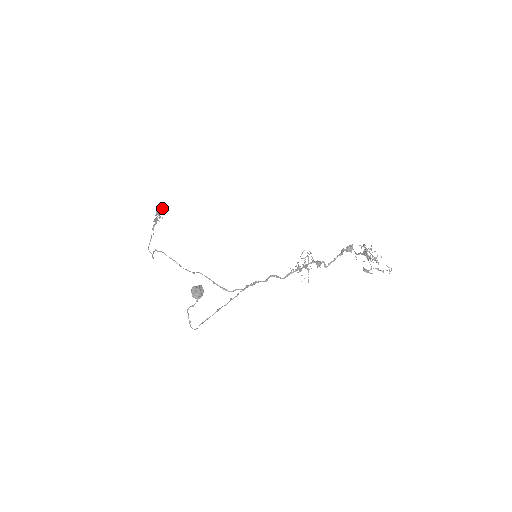
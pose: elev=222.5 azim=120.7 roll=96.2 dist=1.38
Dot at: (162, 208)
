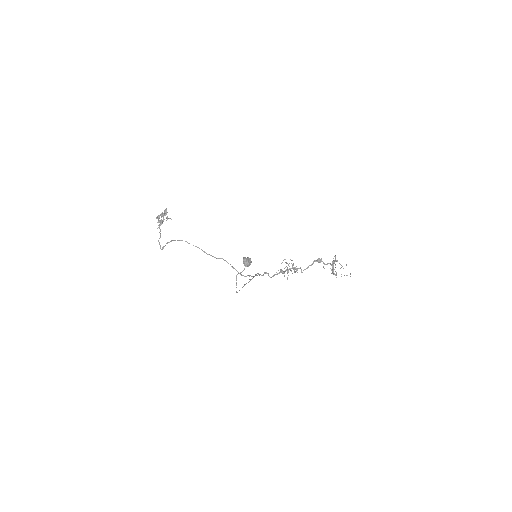
Dot at: (167, 212)
